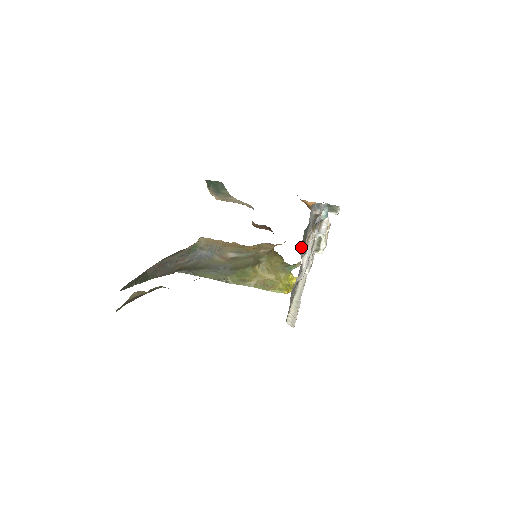
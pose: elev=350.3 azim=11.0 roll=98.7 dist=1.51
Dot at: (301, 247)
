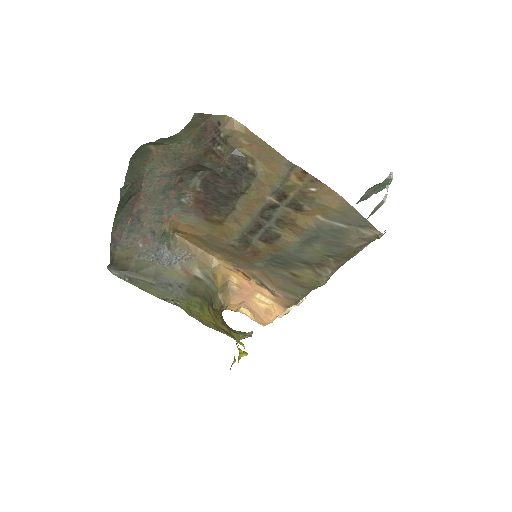
Dot at: occluded
